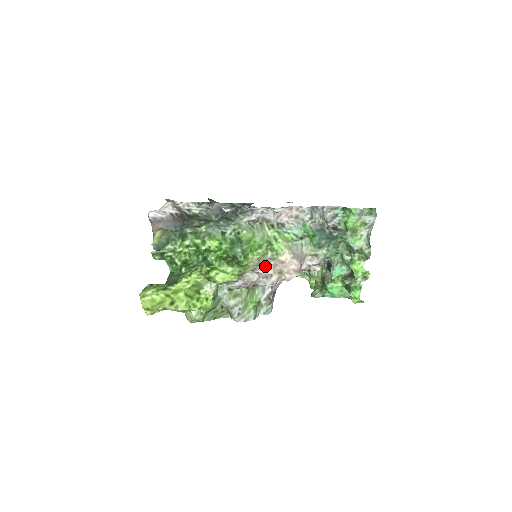
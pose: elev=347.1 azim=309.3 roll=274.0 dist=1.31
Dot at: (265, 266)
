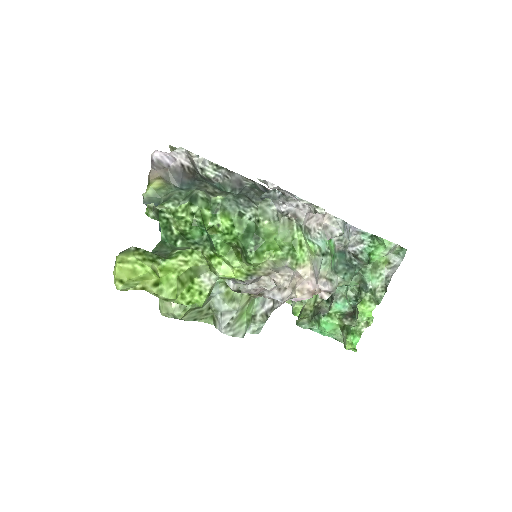
Dot at: (283, 274)
